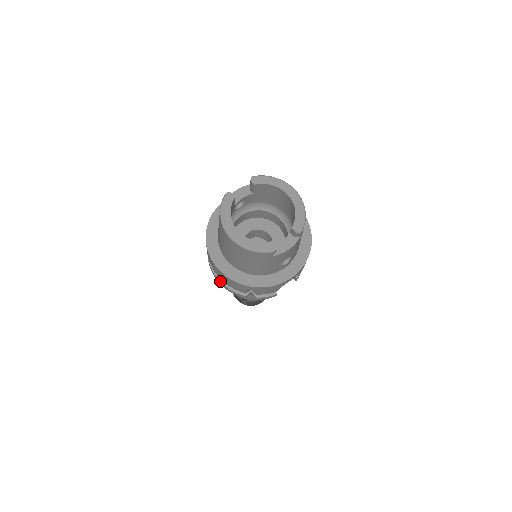
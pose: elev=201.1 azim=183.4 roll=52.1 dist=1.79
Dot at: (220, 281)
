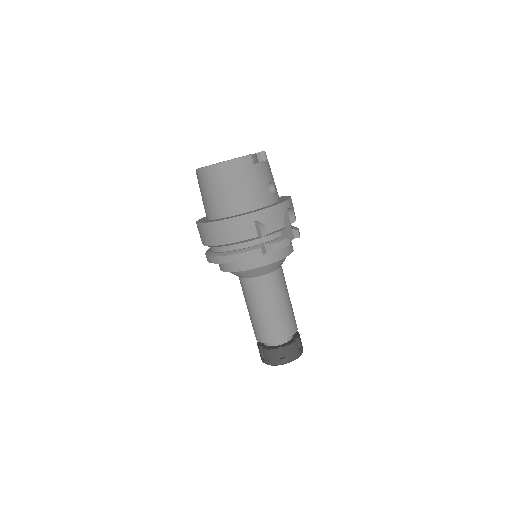
Dot at: (231, 254)
